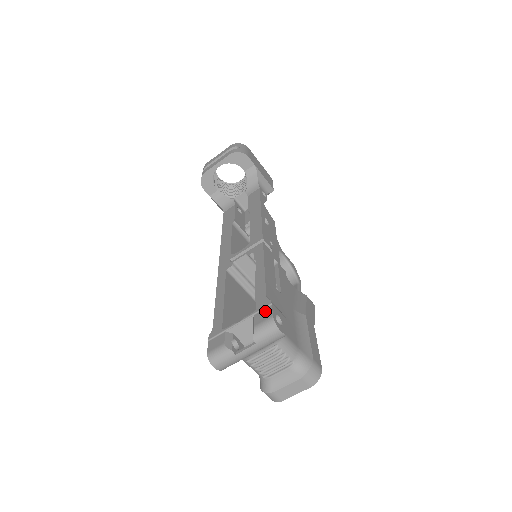
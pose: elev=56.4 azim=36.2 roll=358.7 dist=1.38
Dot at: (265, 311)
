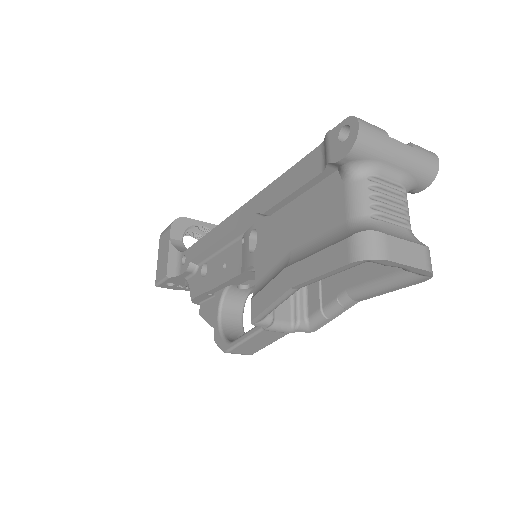
Dot at: occluded
